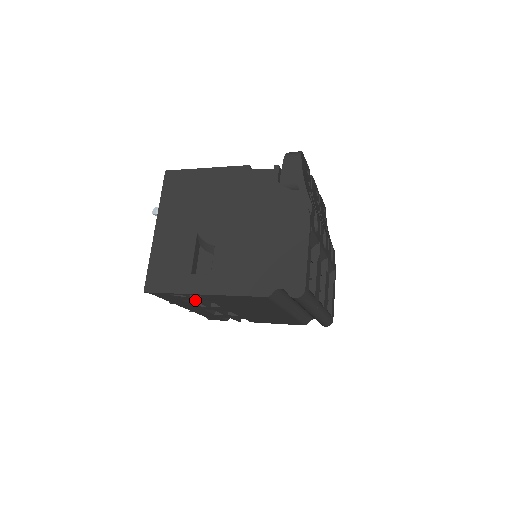
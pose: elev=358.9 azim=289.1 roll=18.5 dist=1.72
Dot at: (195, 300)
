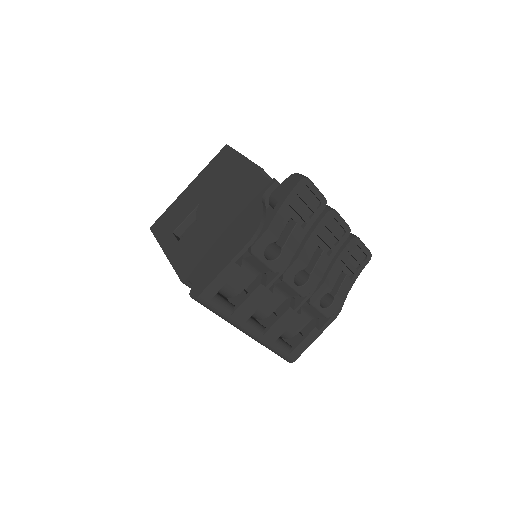
Dot at: occluded
